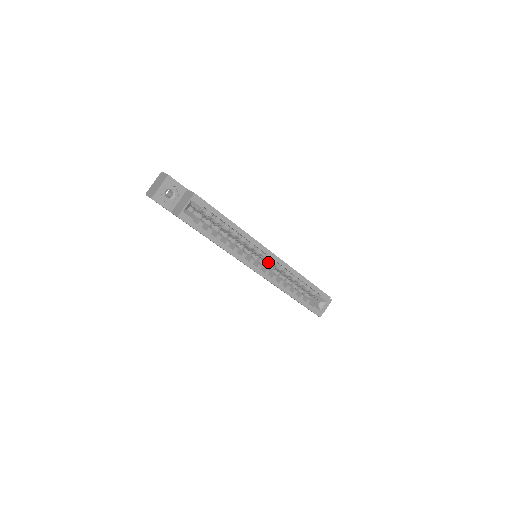
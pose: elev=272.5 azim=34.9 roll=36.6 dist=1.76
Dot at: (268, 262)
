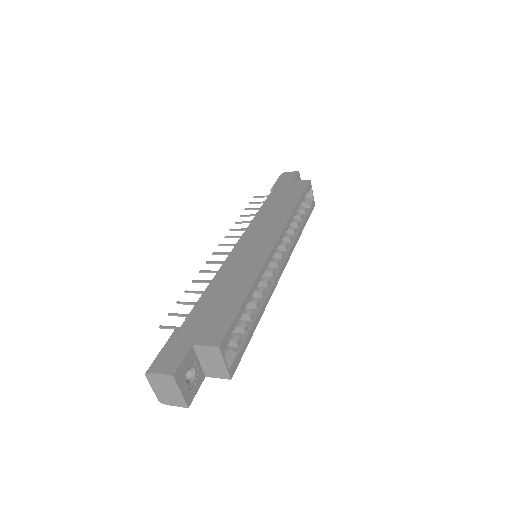
Dot at: occluded
